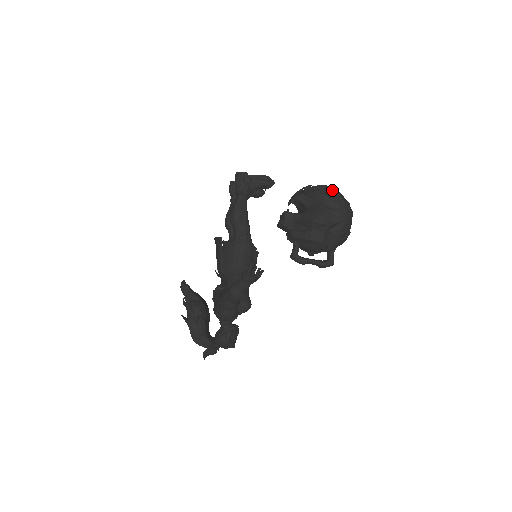
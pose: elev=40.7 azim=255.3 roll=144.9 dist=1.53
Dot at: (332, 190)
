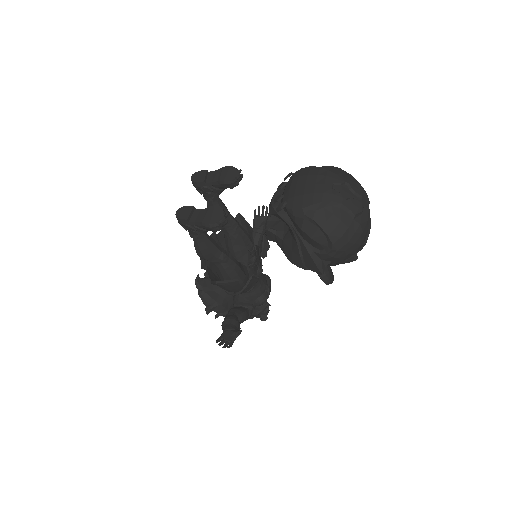
Dot at: (312, 220)
